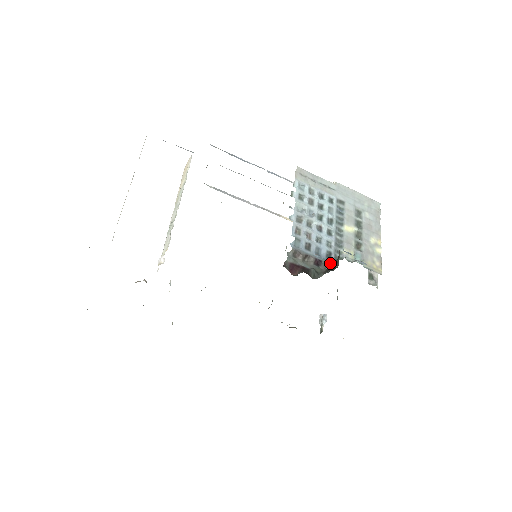
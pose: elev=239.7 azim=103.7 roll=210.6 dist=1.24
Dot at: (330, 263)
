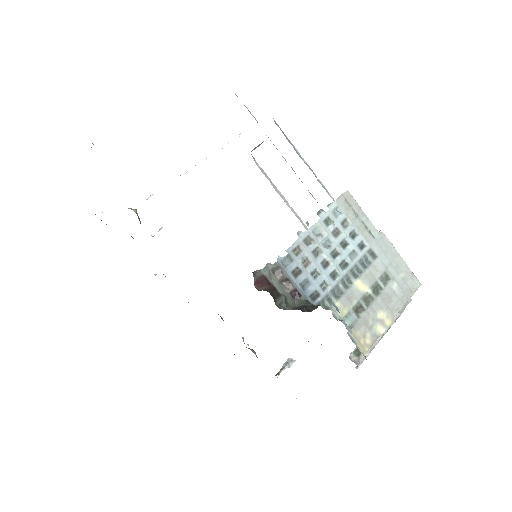
Dot at: (308, 303)
